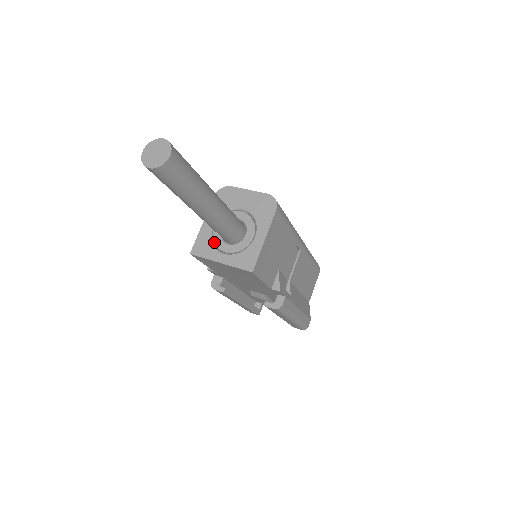
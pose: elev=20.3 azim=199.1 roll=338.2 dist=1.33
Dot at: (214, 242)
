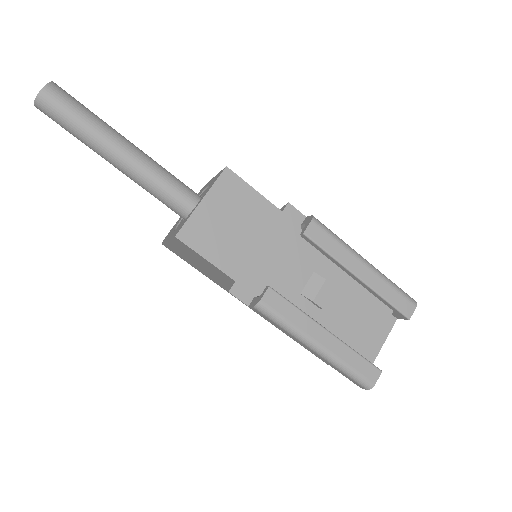
Dot at: occluded
